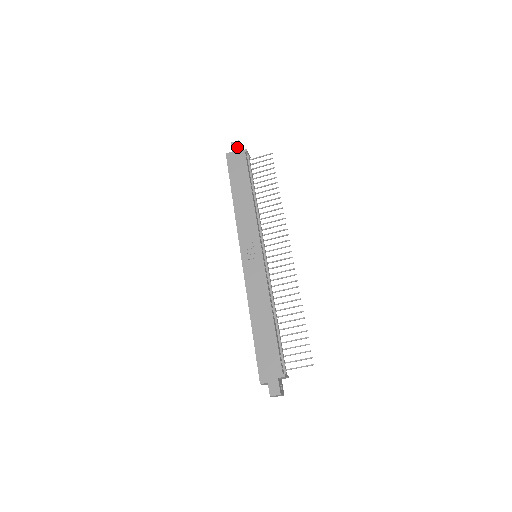
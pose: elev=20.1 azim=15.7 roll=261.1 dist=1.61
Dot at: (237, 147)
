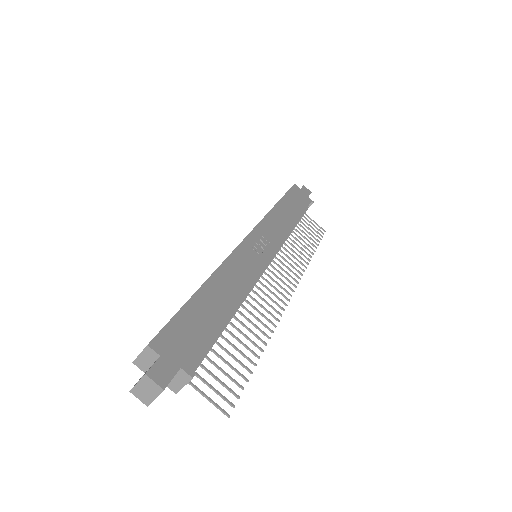
Dot at: (307, 192)
